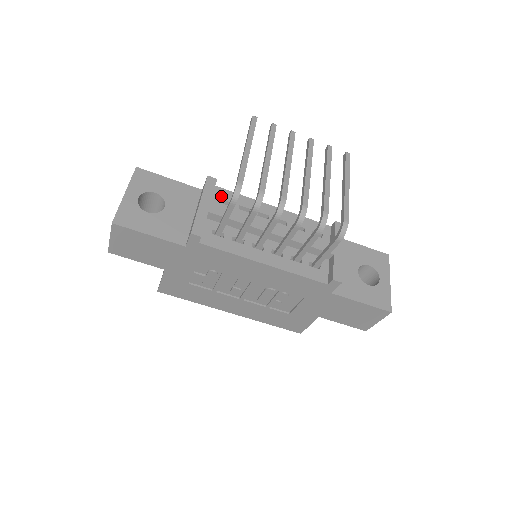
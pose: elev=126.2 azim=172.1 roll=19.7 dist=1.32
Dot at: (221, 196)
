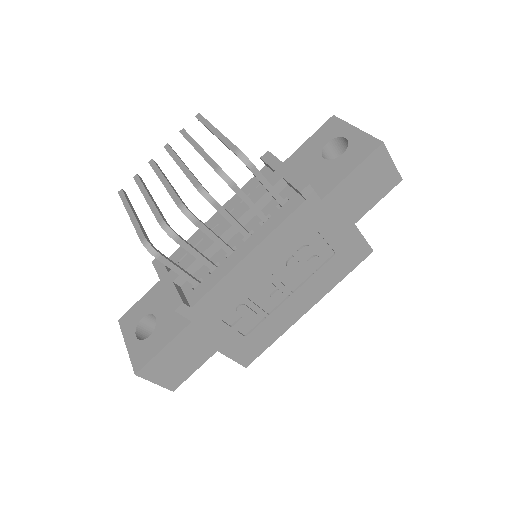
Dot at: (176, 260)
